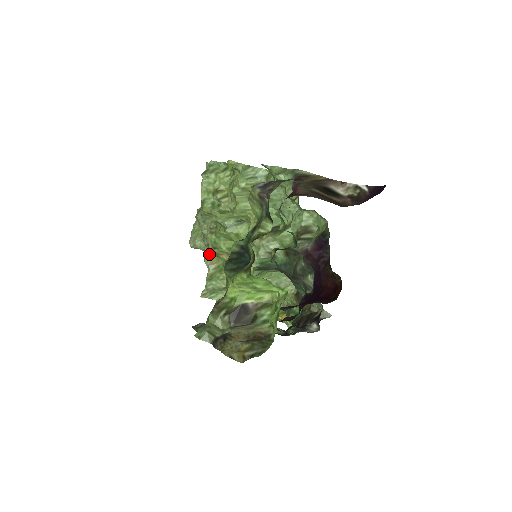
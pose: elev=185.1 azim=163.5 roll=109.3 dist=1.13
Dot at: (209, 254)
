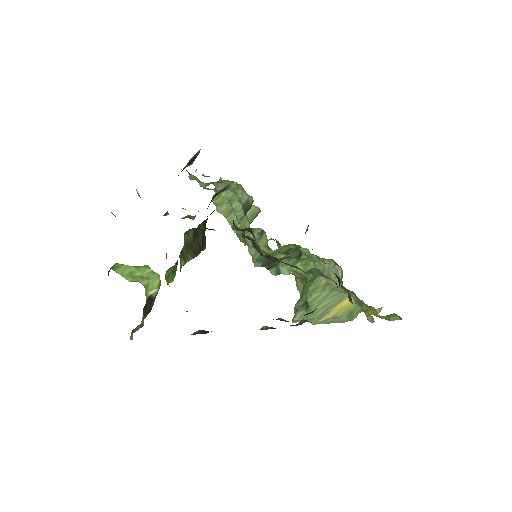
Dot at: (295, 279)
